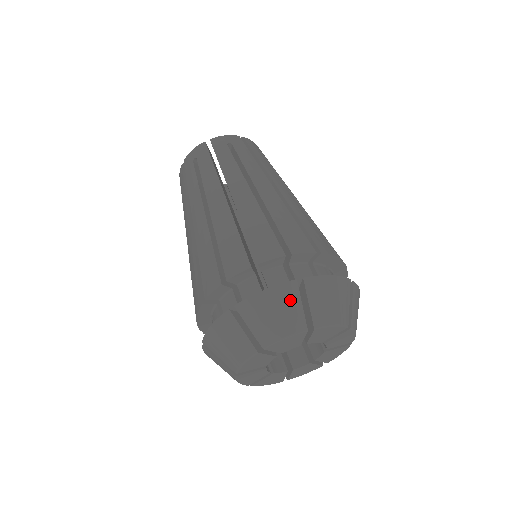
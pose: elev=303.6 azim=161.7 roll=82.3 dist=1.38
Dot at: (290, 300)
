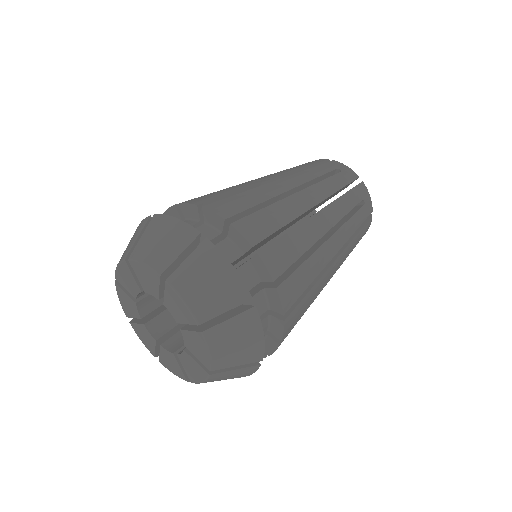
Dot at: (228, 297)
